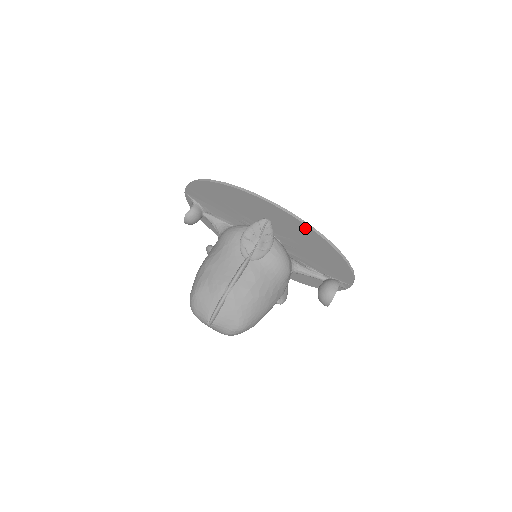
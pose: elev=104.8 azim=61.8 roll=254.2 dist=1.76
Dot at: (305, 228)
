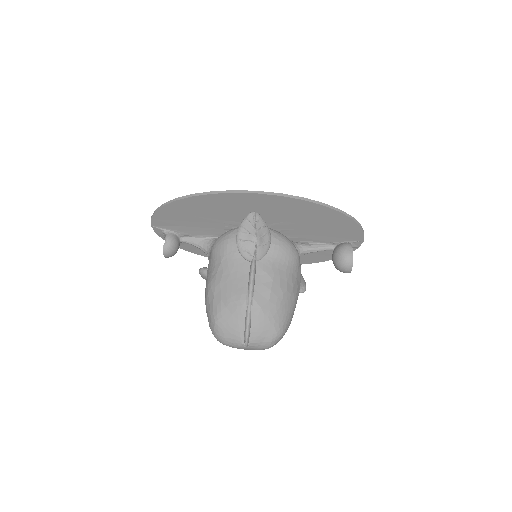
Dot at: (297, 203)
